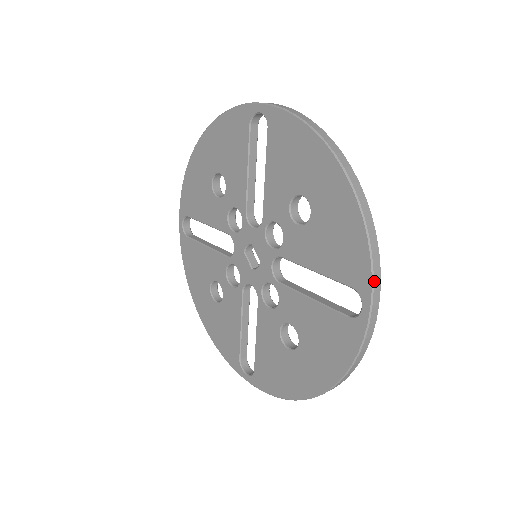
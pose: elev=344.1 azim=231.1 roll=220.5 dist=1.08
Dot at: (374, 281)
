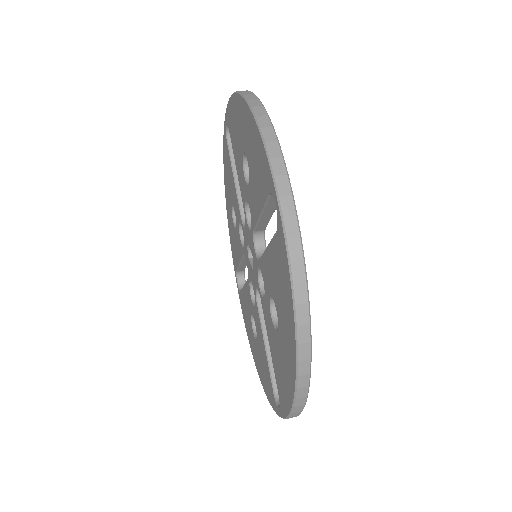
Dot at: (273, 166)
